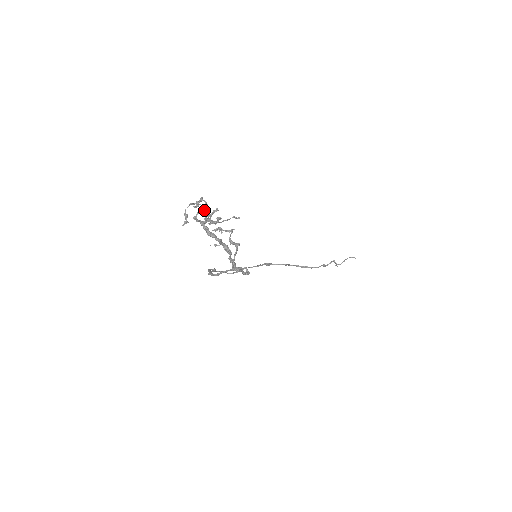
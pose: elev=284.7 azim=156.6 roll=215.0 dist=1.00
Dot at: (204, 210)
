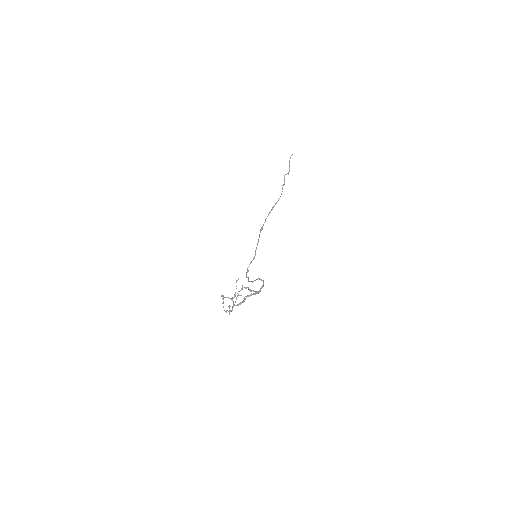
Dot at: occluded
